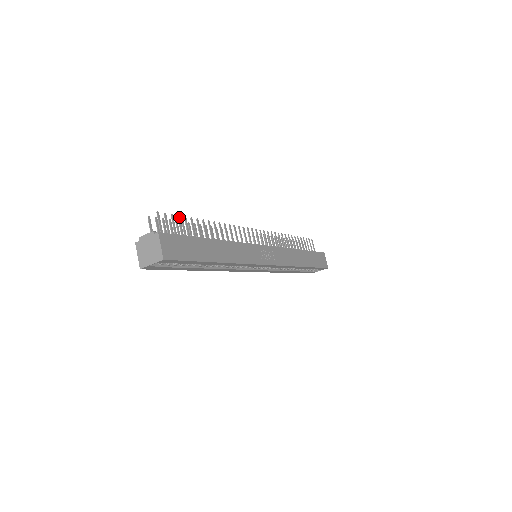
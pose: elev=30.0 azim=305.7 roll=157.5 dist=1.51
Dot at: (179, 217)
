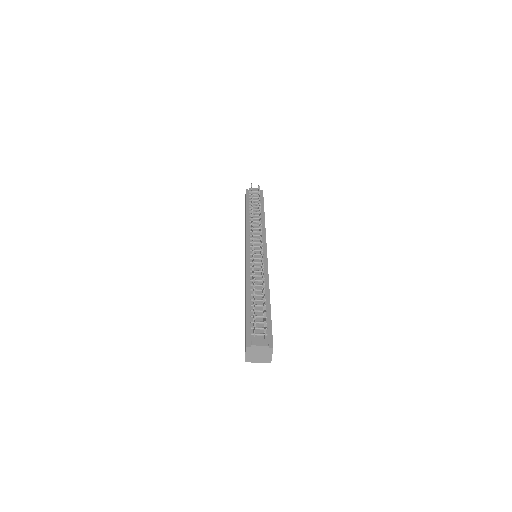
Dot at: occluded
